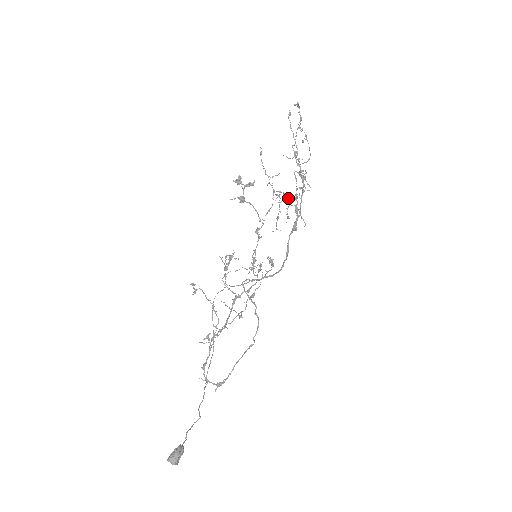
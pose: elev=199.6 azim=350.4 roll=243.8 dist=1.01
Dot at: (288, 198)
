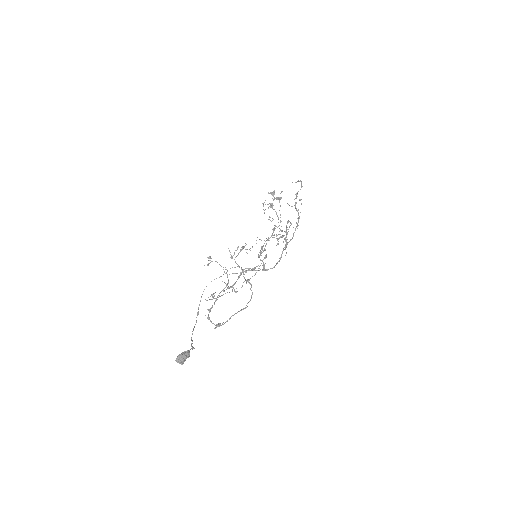
Dot at: (278, 234)
